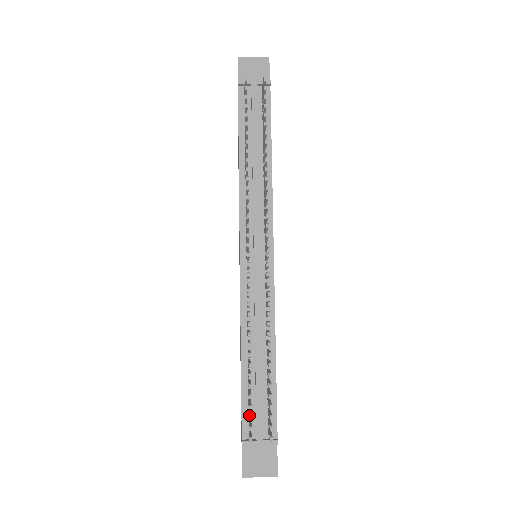
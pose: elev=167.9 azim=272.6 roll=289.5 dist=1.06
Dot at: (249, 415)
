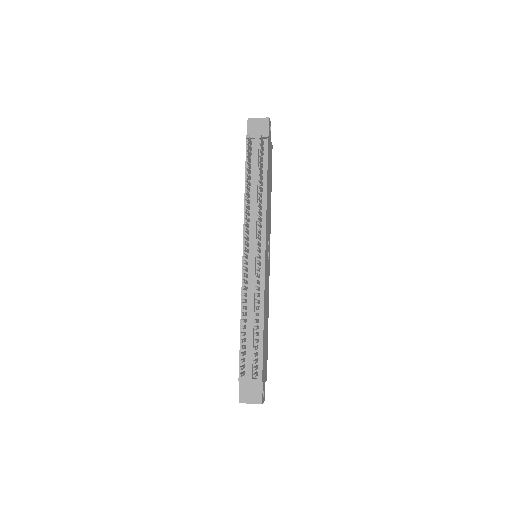
Dot at: occluded
